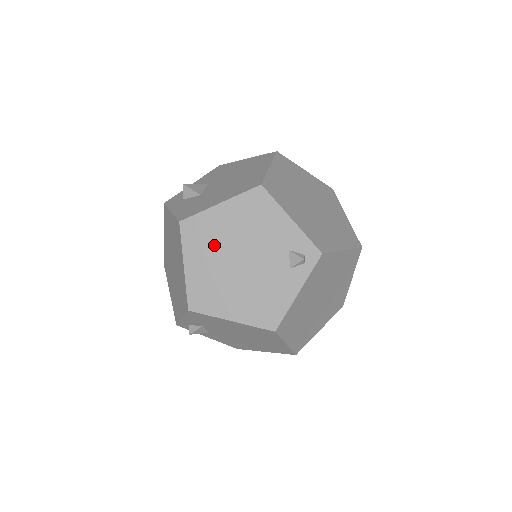
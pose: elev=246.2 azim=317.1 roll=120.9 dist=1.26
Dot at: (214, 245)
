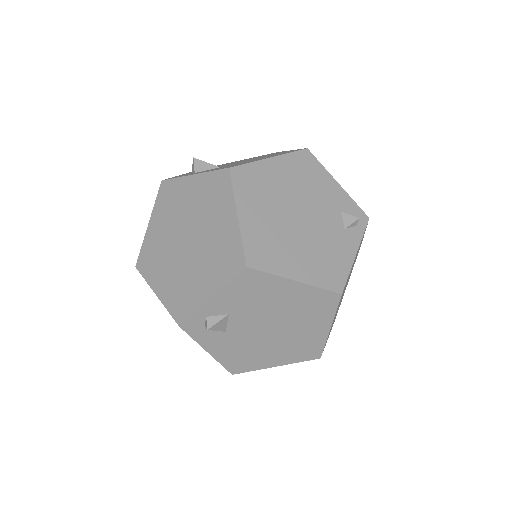
Dot at: (269, 197)
